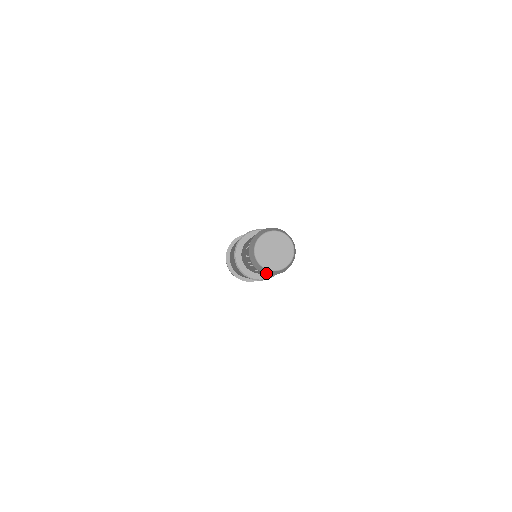
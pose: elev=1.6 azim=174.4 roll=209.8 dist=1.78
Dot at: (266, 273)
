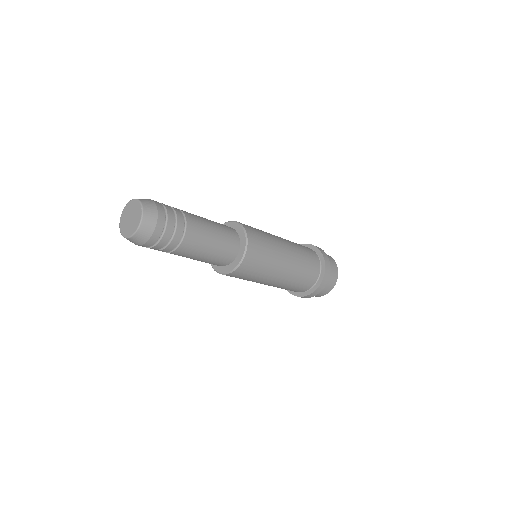
Dot at: (141, 243)
